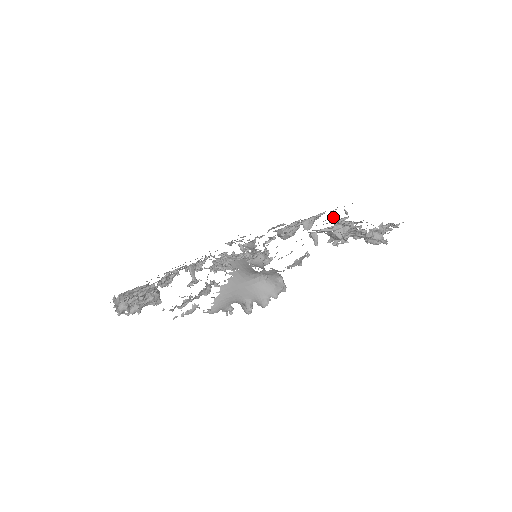
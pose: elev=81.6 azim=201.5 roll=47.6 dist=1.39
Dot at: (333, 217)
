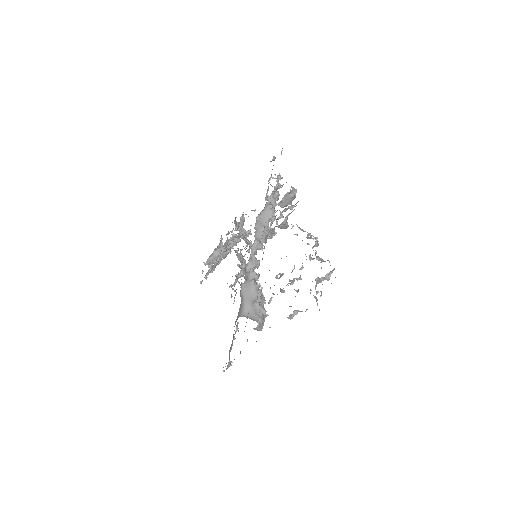
Dot at: occluded
